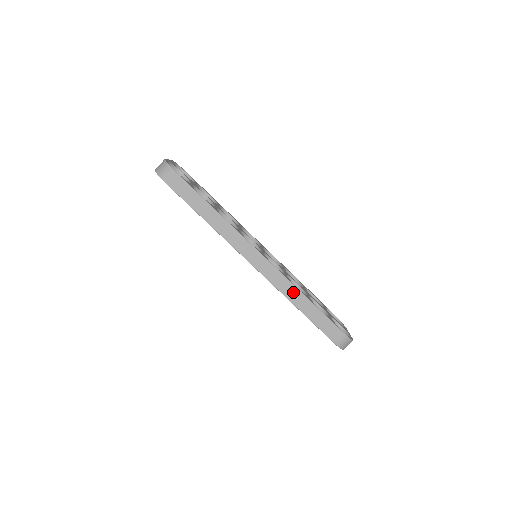
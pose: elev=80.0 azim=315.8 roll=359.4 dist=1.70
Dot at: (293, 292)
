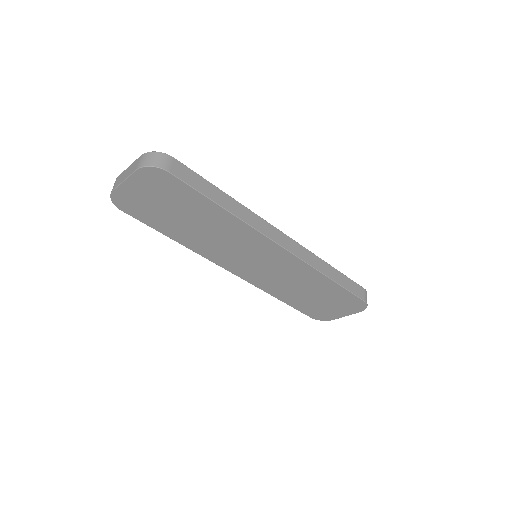
Dot at: (320, 263)
